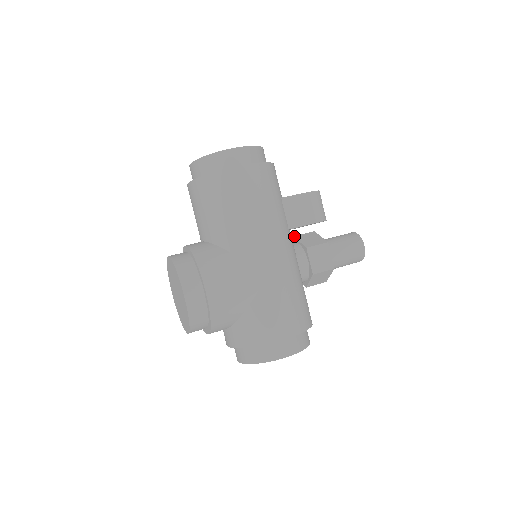
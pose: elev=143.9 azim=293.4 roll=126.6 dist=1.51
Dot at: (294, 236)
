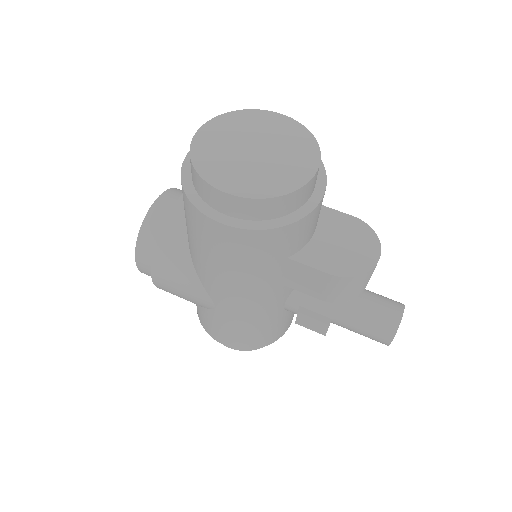
Dot at: occluded
